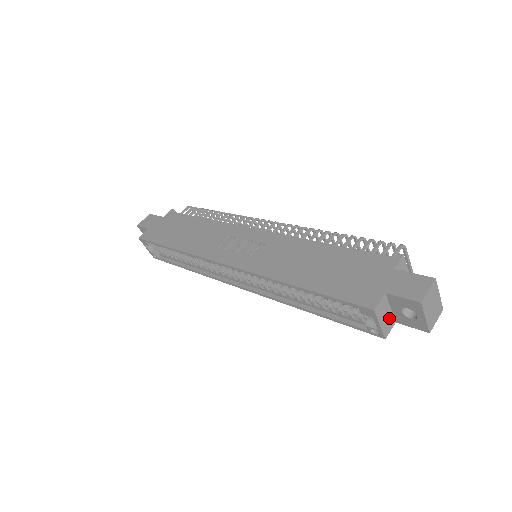
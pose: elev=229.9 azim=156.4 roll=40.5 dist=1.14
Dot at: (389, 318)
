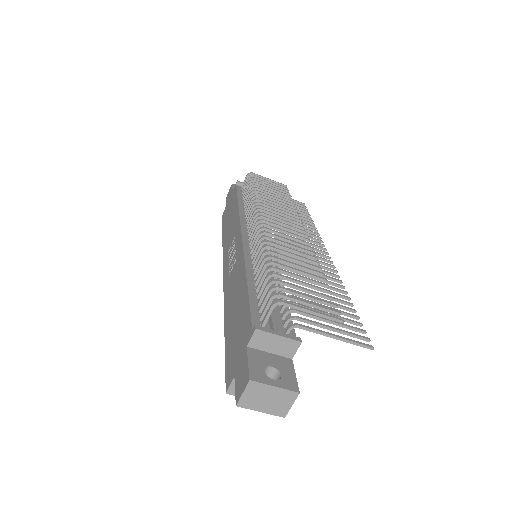
Dot at: occluded
